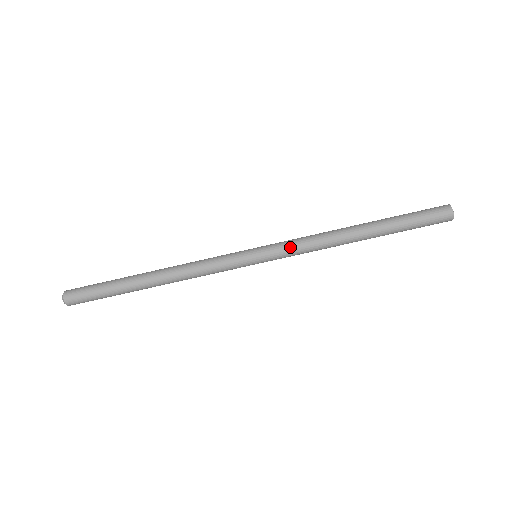
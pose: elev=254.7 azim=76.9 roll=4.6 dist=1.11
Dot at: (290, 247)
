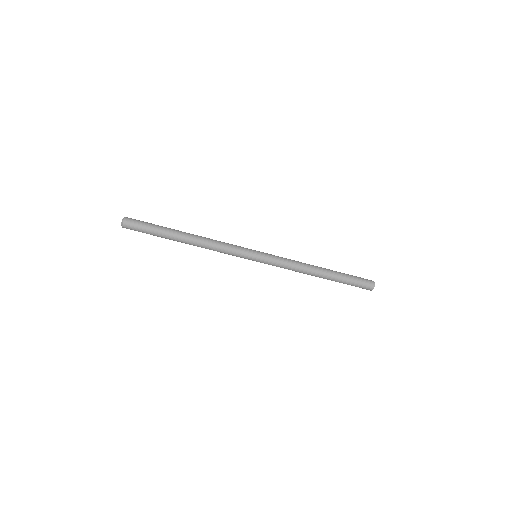
Dot at: (280, 259)
